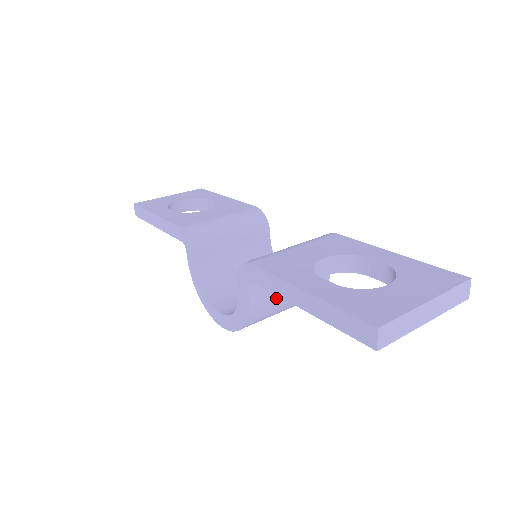
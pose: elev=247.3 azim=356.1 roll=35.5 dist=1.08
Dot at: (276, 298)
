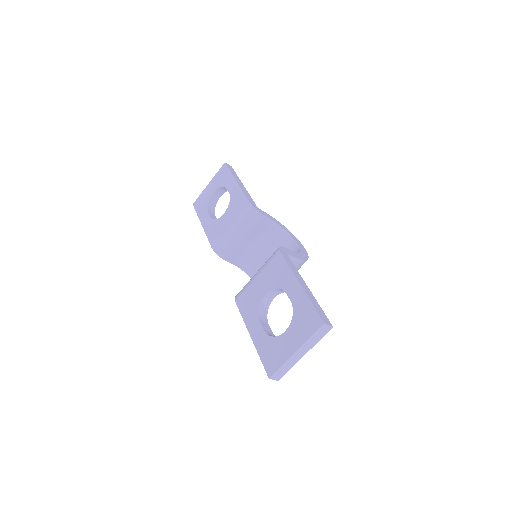
Dot at: occluded
